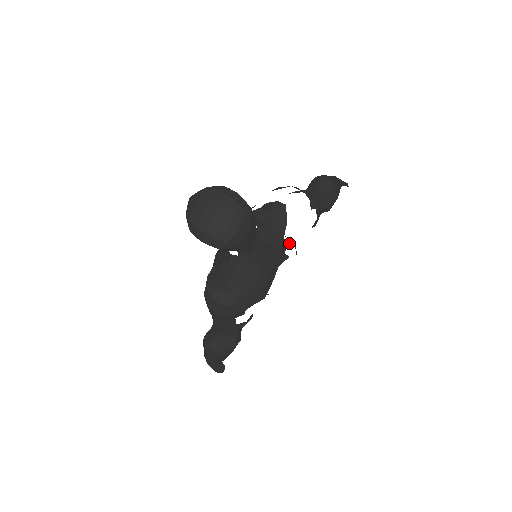
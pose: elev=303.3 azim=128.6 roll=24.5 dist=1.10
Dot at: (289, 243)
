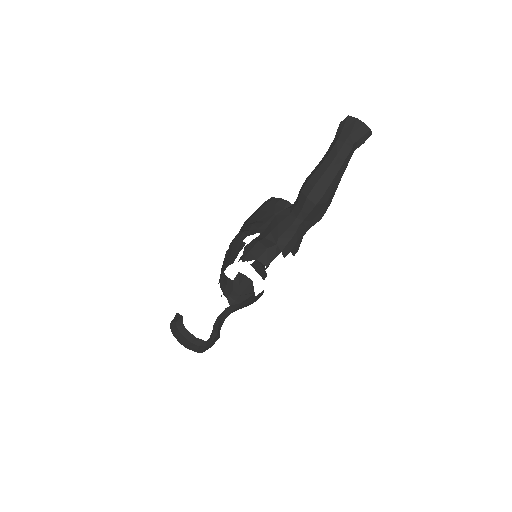
Dot at: occluded
